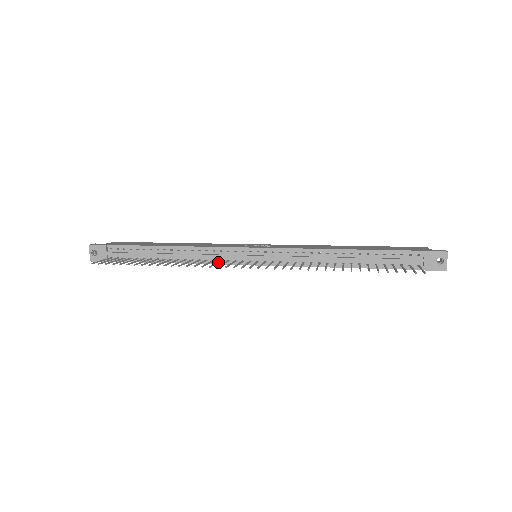
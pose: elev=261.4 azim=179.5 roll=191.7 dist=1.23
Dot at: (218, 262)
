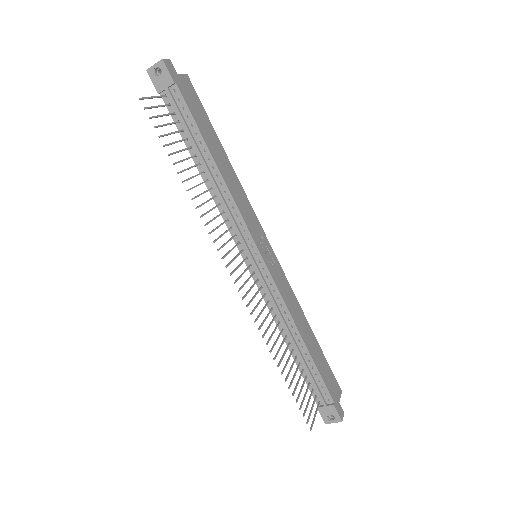
Dot at: (227, 231)
